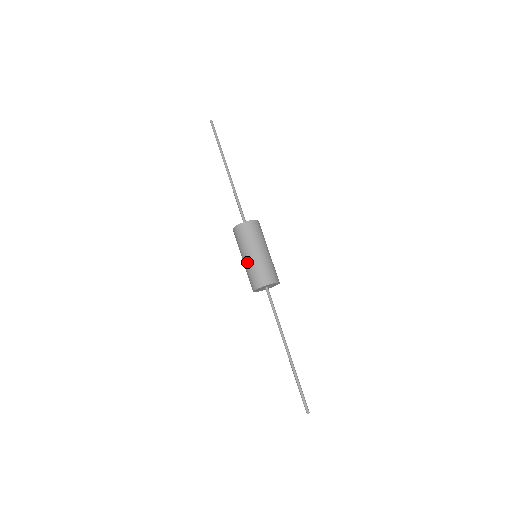
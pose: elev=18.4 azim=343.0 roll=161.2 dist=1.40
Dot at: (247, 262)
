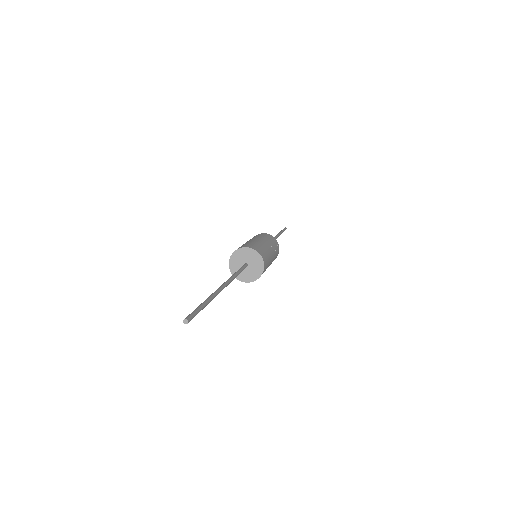
Dot at: (256, 240)
